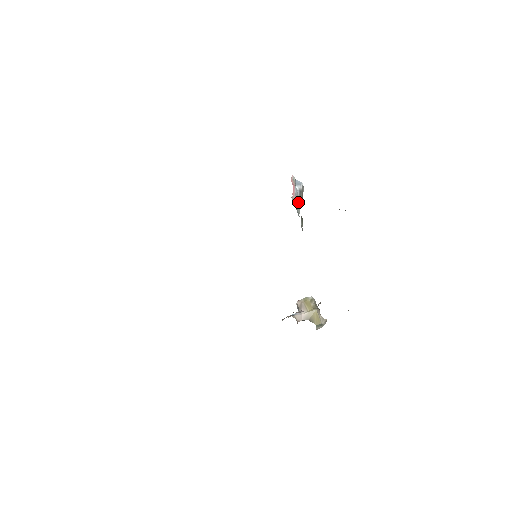
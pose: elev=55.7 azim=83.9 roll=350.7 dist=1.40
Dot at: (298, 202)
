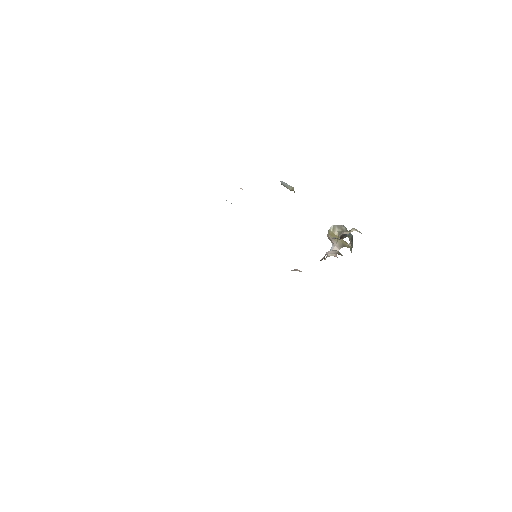
Dot at: occluded
